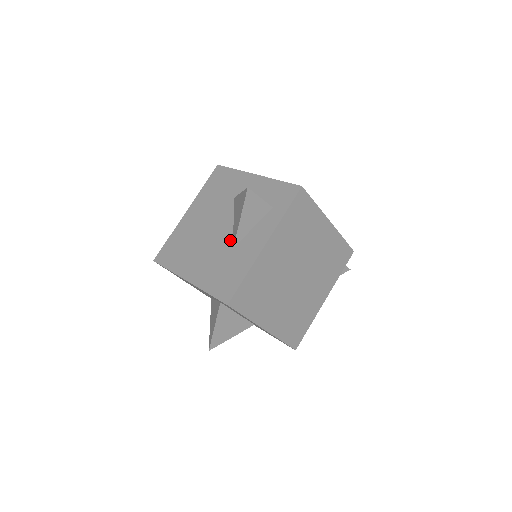
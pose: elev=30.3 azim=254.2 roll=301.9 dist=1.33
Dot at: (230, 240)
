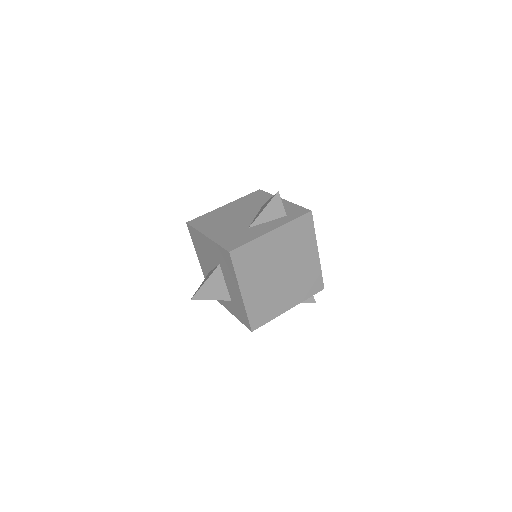
Dot at: (249, 224)
